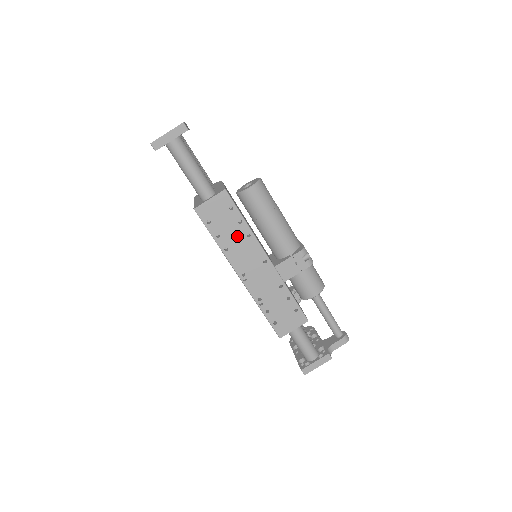
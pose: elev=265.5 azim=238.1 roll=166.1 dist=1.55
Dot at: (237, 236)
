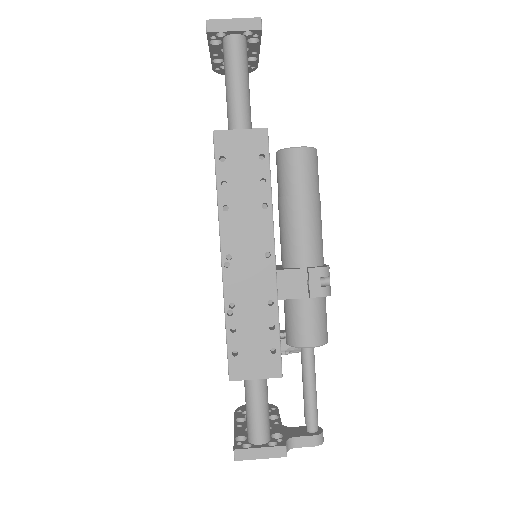
Dot at: (249, 198)
